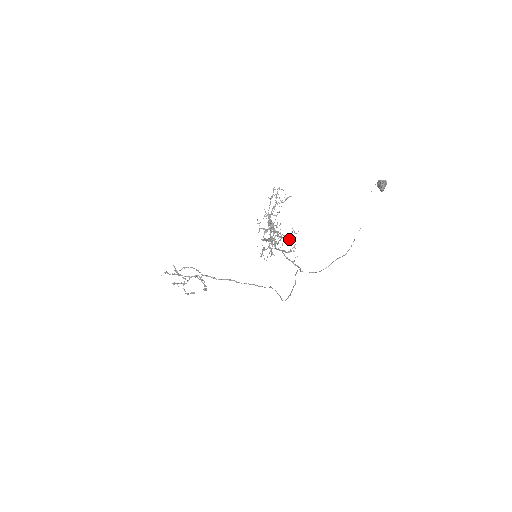
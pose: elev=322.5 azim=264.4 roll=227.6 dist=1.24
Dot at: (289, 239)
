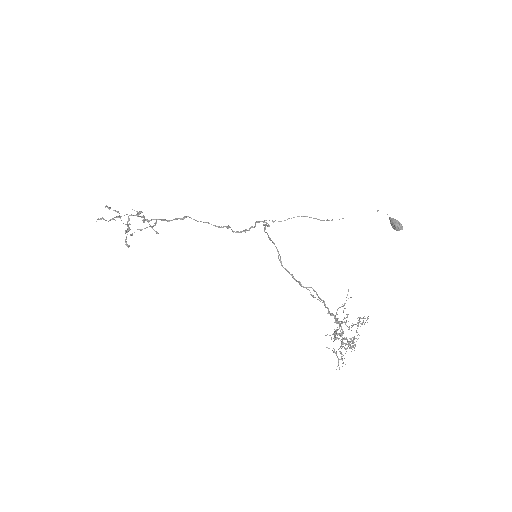
Dot at: occluded
